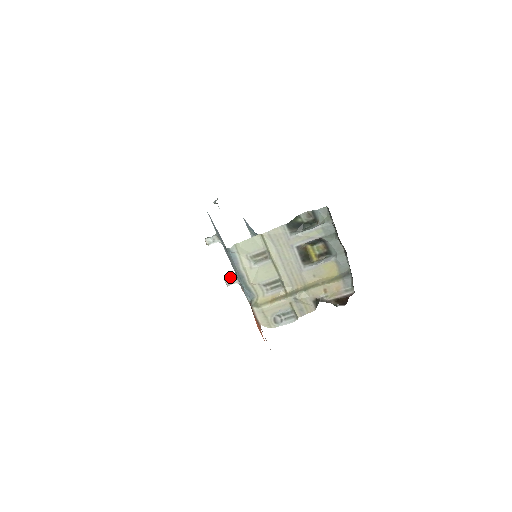
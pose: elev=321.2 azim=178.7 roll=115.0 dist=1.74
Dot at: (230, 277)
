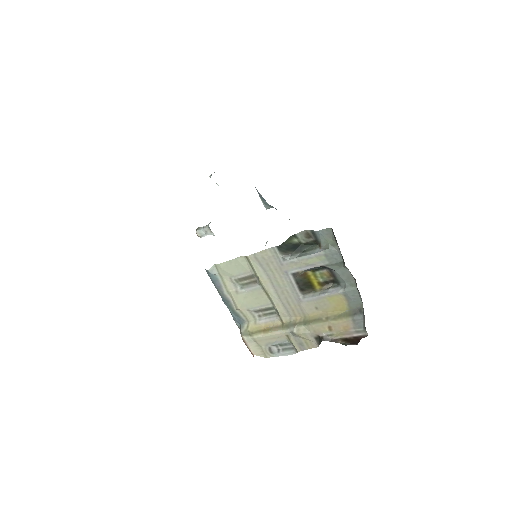
Dot at: occluded
